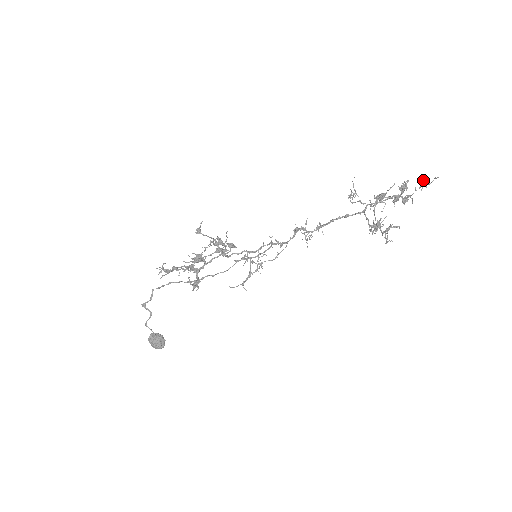
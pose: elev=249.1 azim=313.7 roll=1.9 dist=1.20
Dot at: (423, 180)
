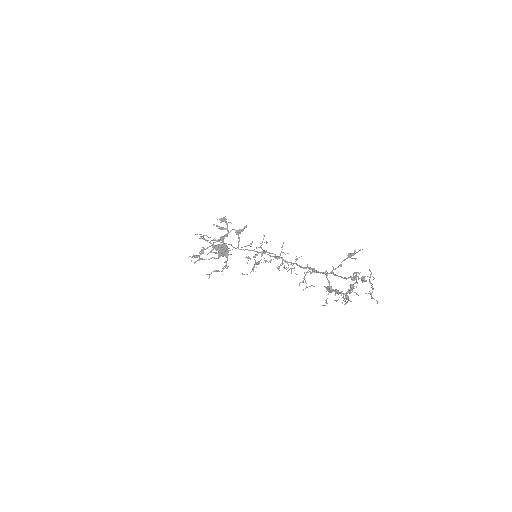
Dot at: (369, 291)
